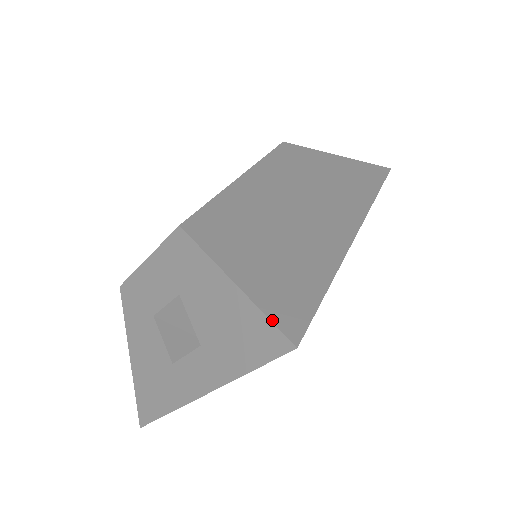
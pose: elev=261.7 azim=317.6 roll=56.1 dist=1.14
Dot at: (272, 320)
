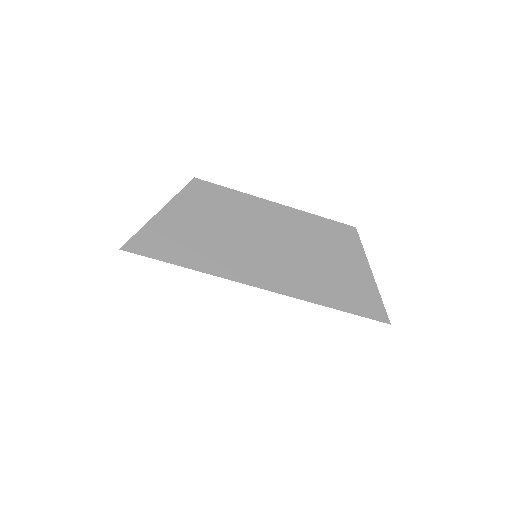
Dot at: (136, 235)
